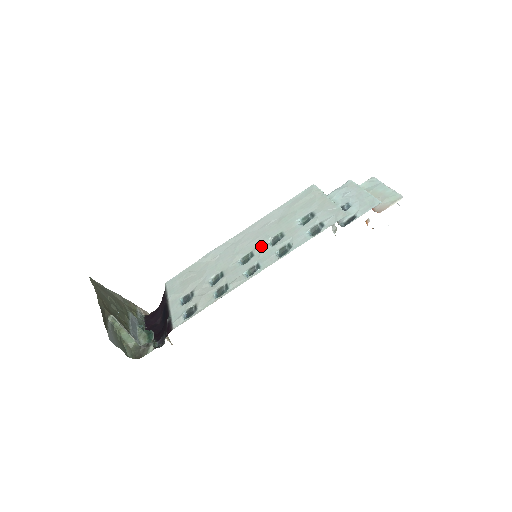
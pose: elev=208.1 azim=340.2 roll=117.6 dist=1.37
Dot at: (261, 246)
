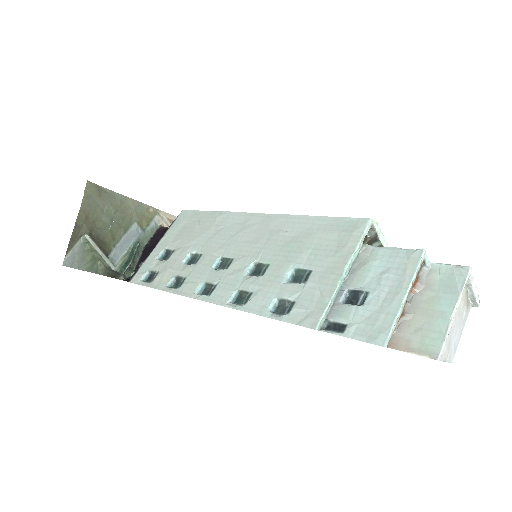
Dot at: (242, 262)
